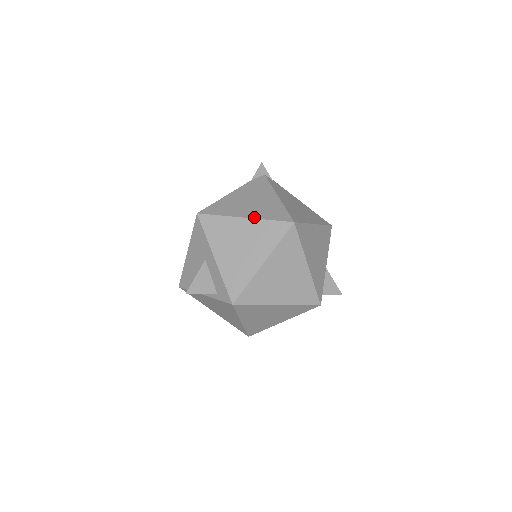
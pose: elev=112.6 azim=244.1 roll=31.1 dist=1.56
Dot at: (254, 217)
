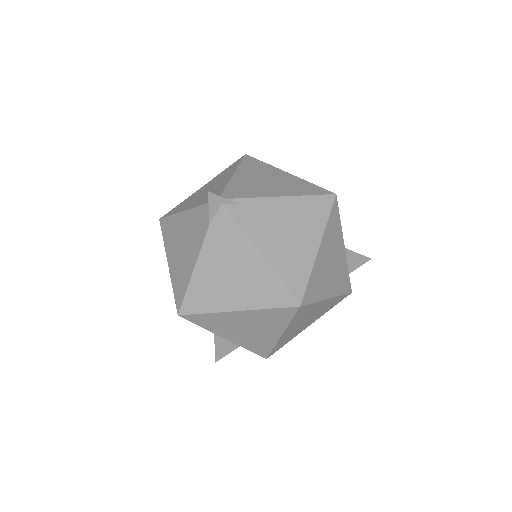
Dot at: (248, 308)
